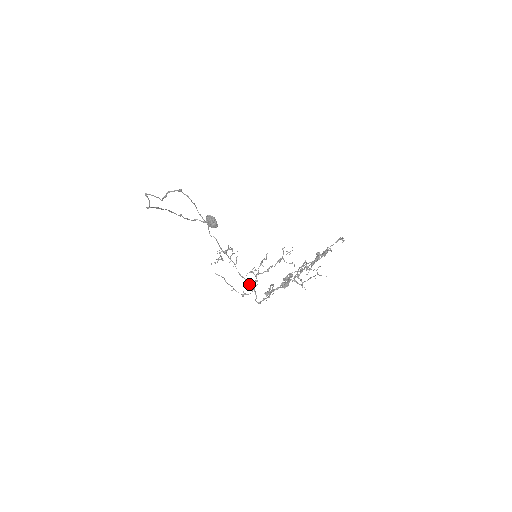
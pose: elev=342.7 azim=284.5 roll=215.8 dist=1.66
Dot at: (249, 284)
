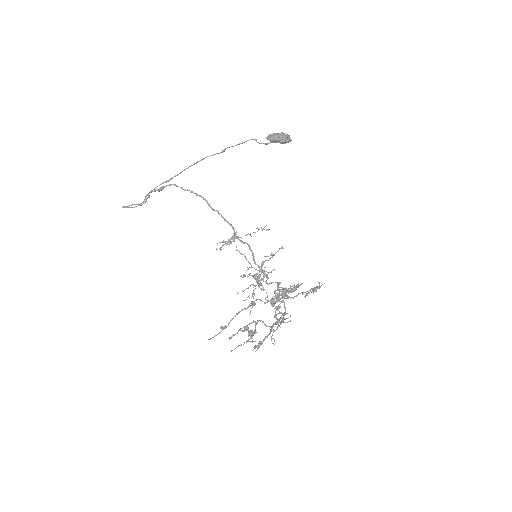
Dot at: occluded
